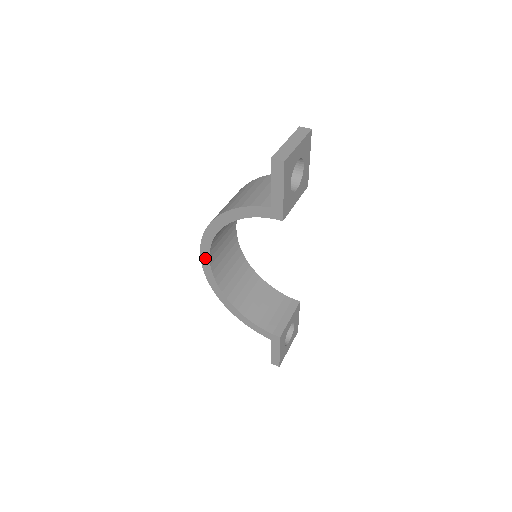
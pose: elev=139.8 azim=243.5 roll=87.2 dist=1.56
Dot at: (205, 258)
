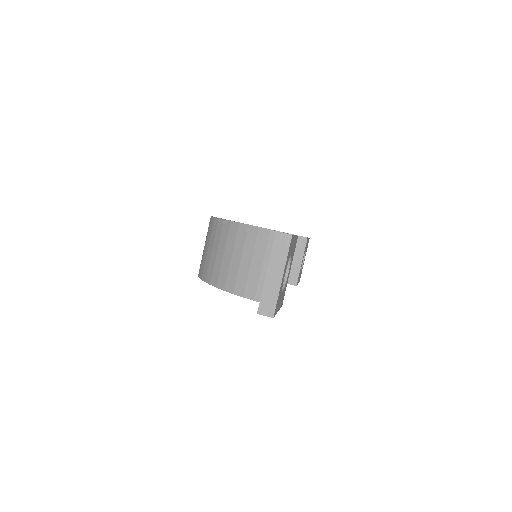
Dot at: occluded
